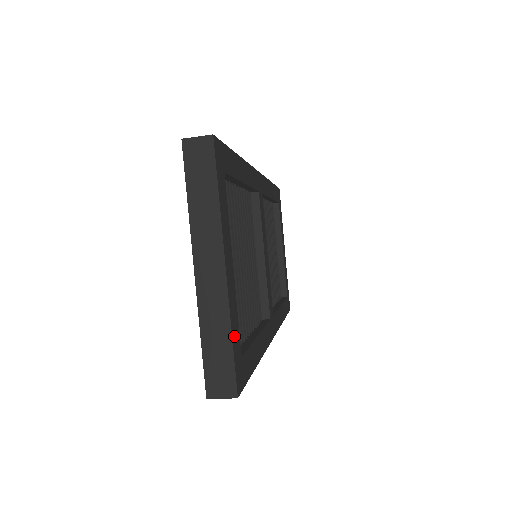
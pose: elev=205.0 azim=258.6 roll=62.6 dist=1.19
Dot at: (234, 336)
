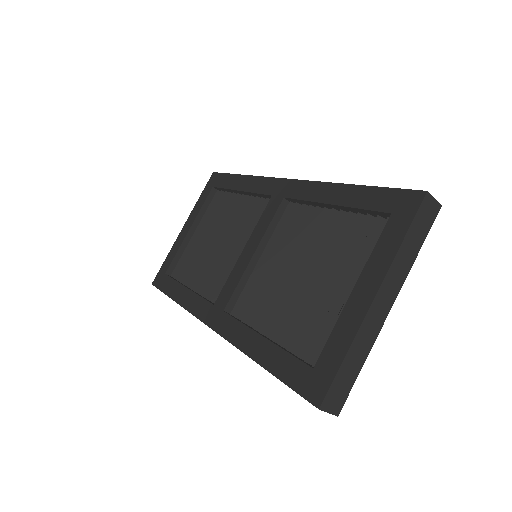
Dot at: occluded
